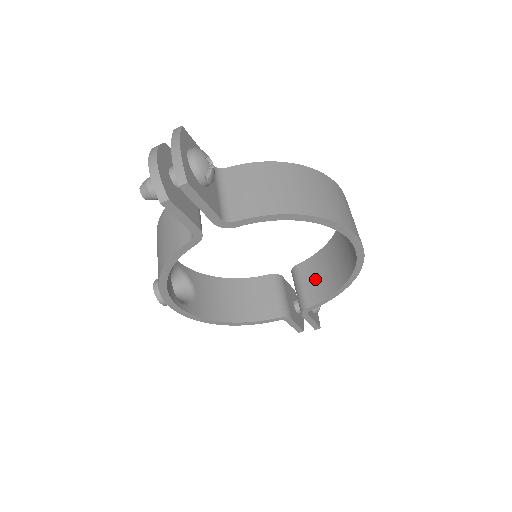
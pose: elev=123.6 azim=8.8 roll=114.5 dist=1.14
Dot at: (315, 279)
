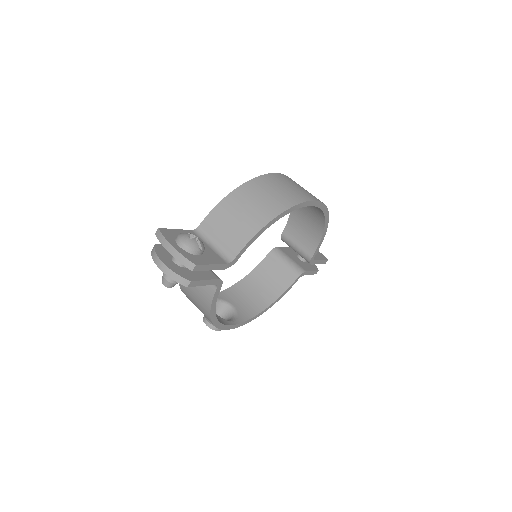
Dot at: (302, 235)
